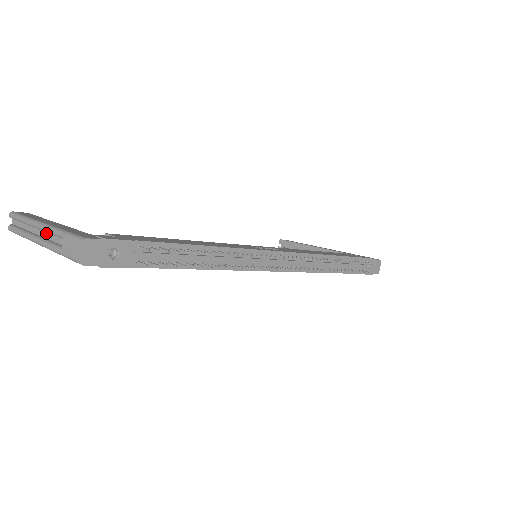
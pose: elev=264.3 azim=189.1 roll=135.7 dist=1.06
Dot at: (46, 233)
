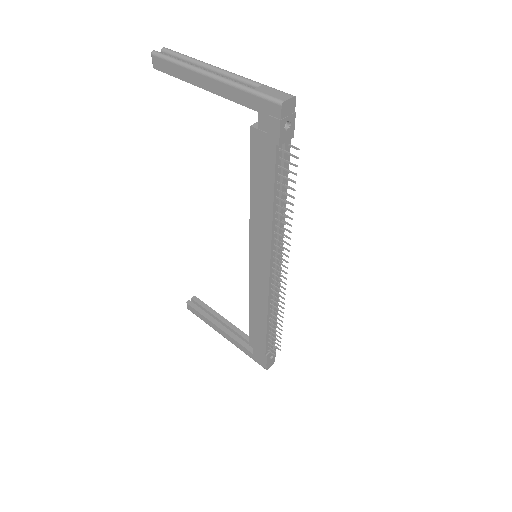
Dot at: occluded
